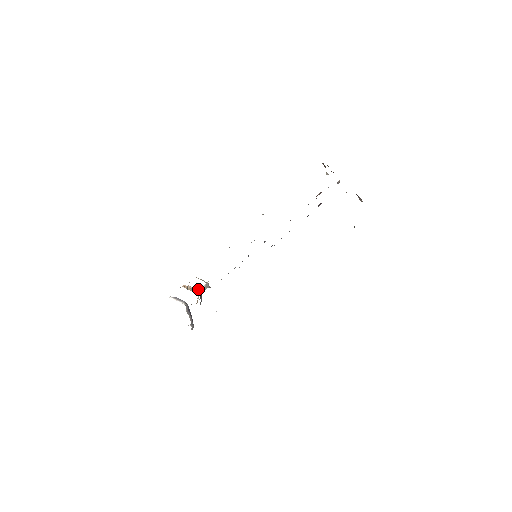
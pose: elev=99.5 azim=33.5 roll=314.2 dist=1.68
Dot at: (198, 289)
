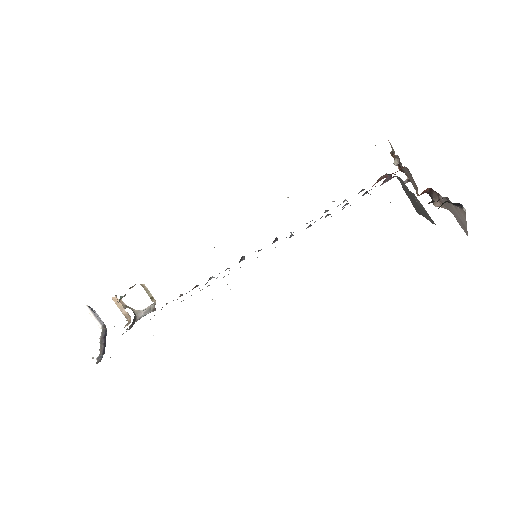
Dot at: (134, 310)
